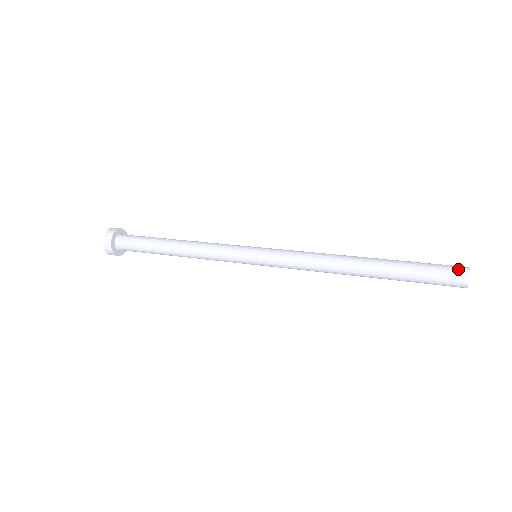
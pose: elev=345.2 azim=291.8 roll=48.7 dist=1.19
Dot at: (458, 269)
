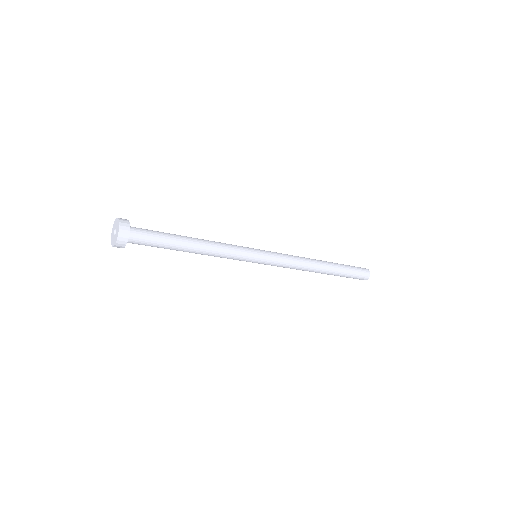
Dot at: (366, 272)
